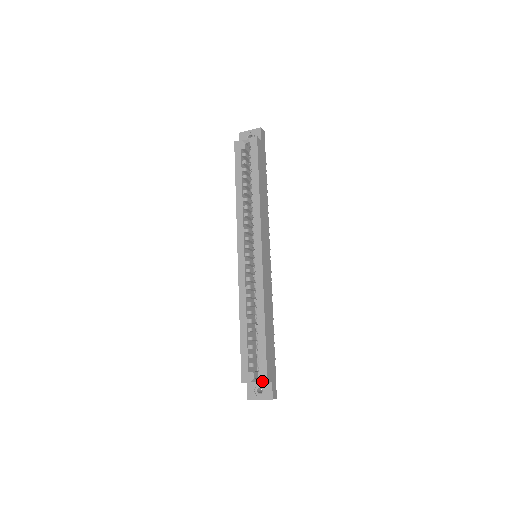
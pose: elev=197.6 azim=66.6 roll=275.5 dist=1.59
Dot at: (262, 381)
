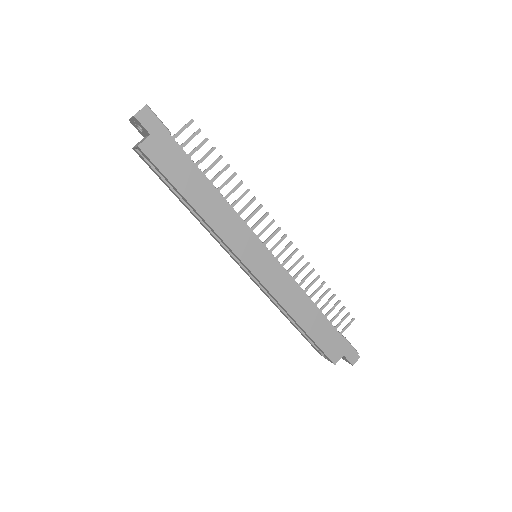
Dot at: occluded
